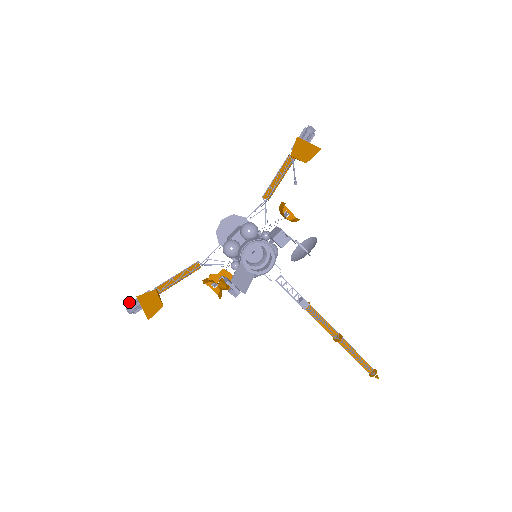
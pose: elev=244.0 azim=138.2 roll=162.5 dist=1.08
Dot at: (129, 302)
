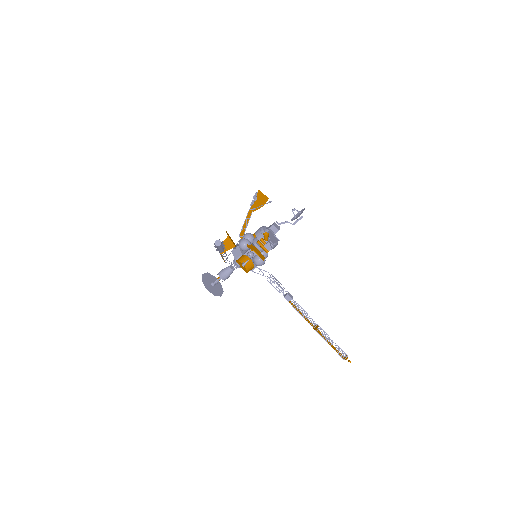
Dot at: occluded
